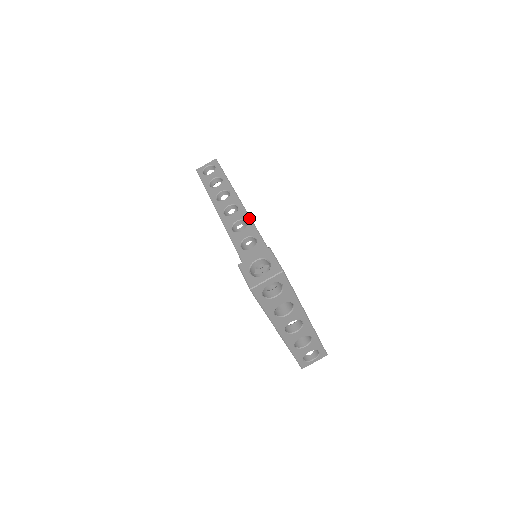
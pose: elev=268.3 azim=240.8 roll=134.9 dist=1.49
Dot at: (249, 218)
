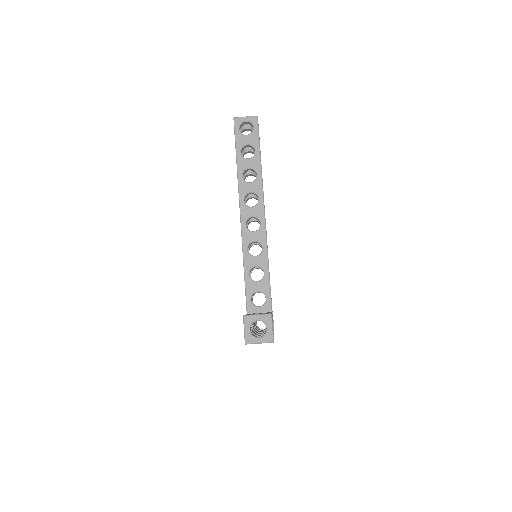
Dot at: (264, 221)
